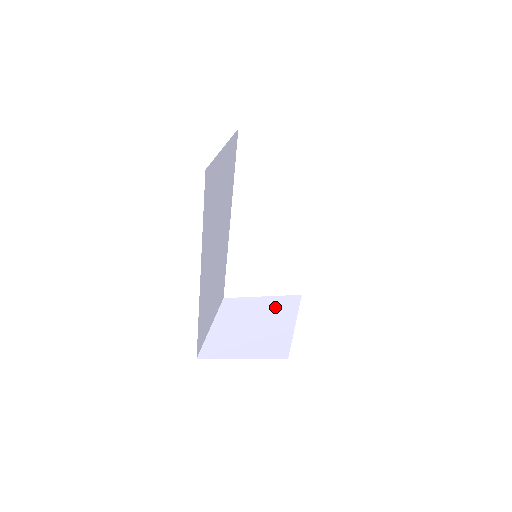
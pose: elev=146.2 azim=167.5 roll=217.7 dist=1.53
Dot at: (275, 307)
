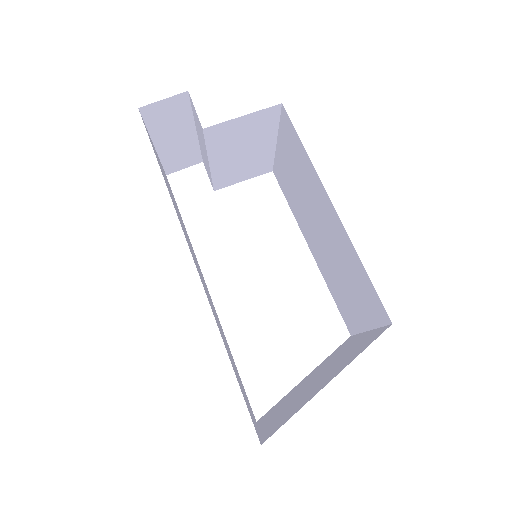
Dot at: (329, 359)
